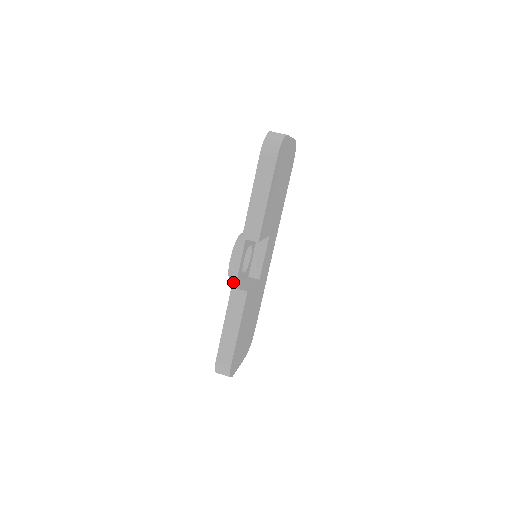
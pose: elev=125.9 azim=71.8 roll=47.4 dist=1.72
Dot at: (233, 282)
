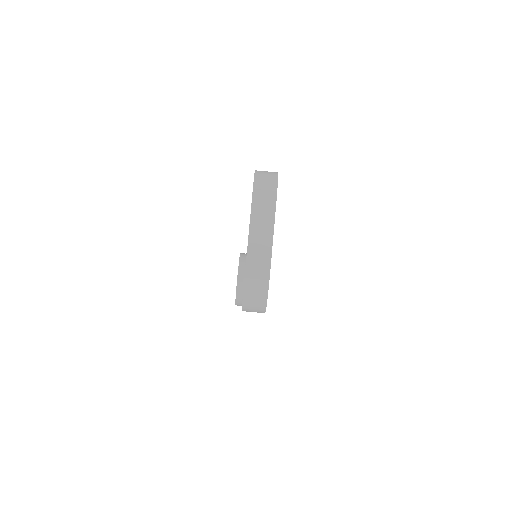
Dot at: occluded
